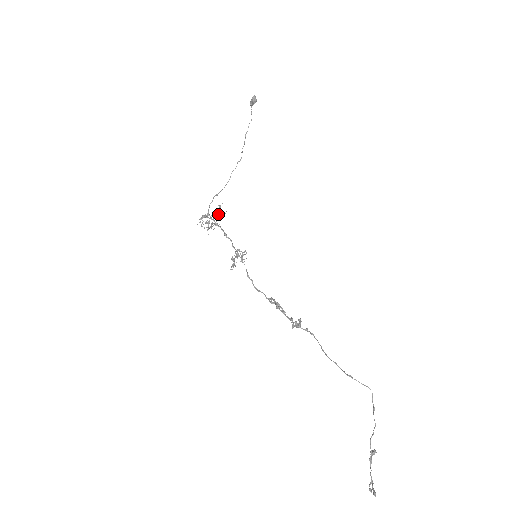
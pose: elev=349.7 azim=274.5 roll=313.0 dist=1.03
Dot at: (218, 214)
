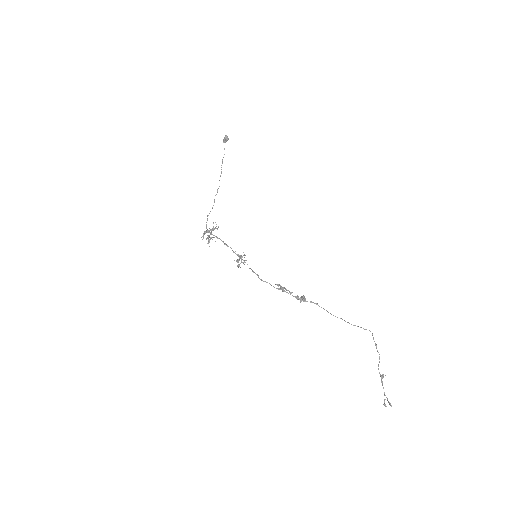
Dot at: occluded
